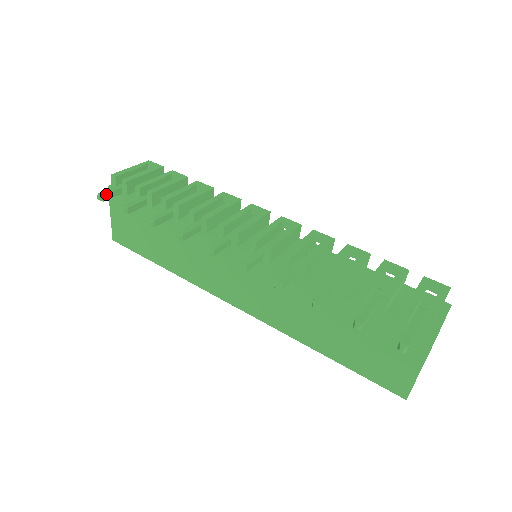
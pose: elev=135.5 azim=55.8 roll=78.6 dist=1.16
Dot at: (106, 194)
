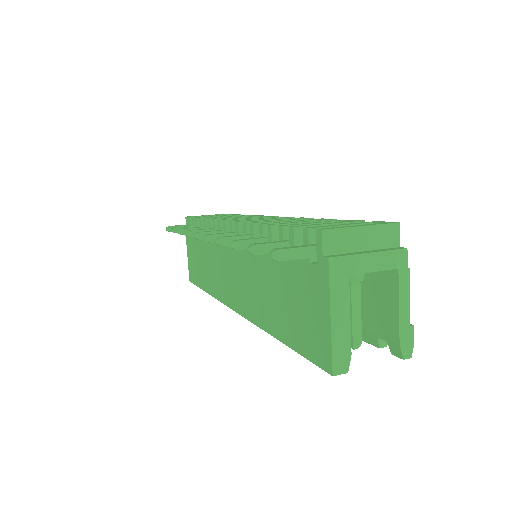
Dot at: (173, 226)
